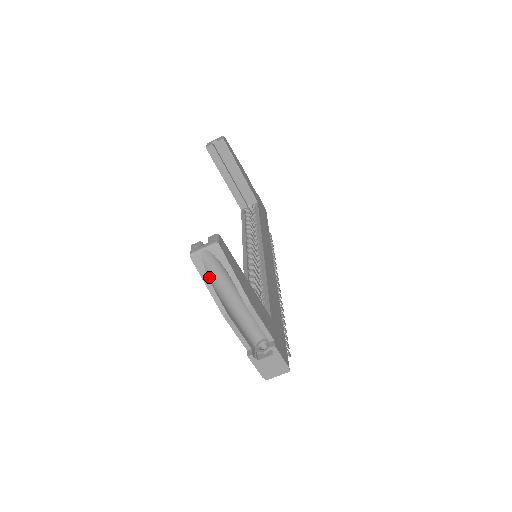
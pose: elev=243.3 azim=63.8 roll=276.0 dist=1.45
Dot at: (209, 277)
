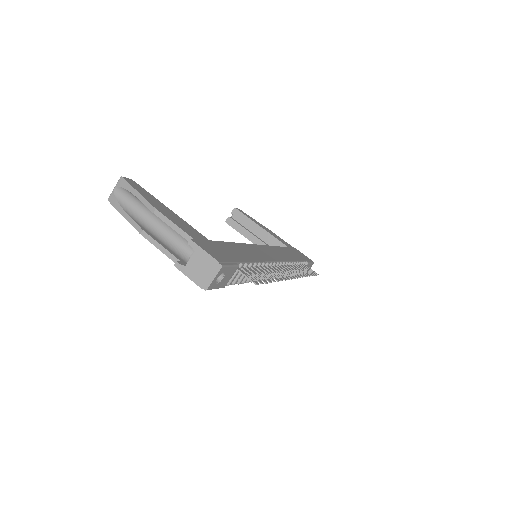
Dot at: (124, 208)
